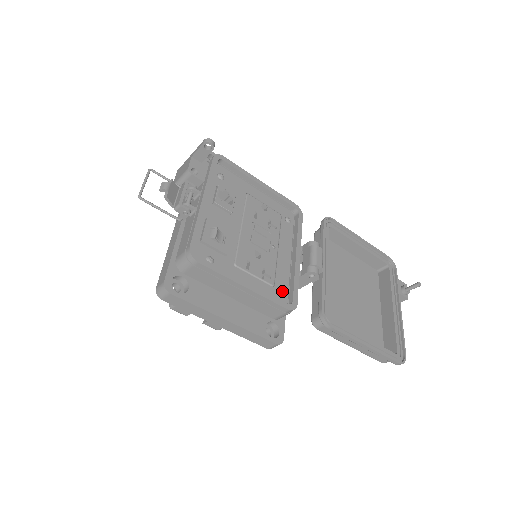
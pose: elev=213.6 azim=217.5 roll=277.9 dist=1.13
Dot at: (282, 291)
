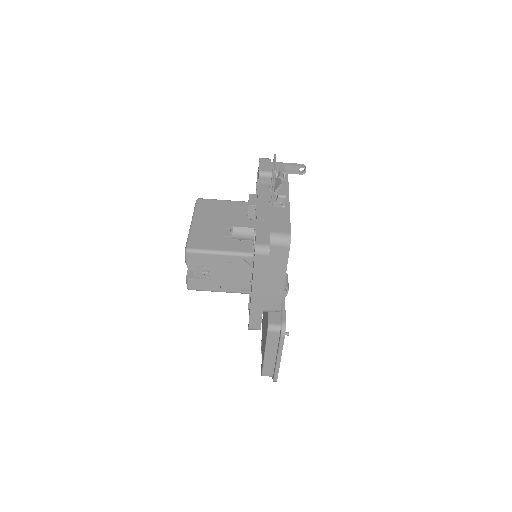
Dot at: occluded
